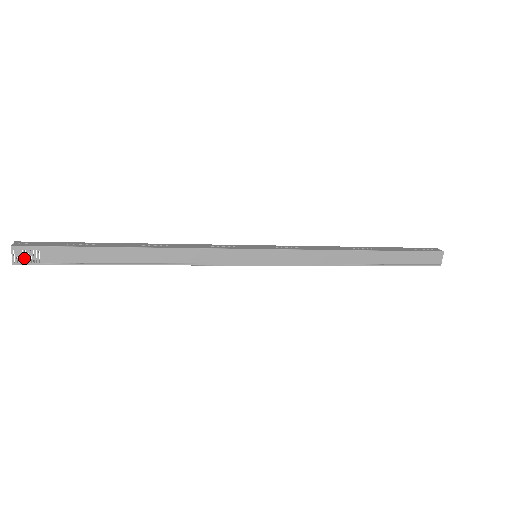
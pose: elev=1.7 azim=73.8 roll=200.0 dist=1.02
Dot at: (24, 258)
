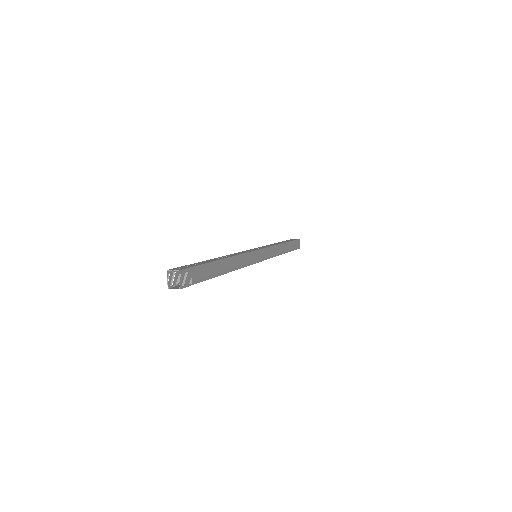
Dot at: (185, 281)
